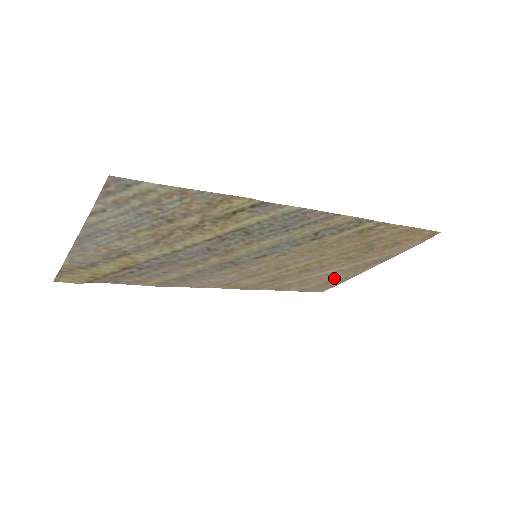
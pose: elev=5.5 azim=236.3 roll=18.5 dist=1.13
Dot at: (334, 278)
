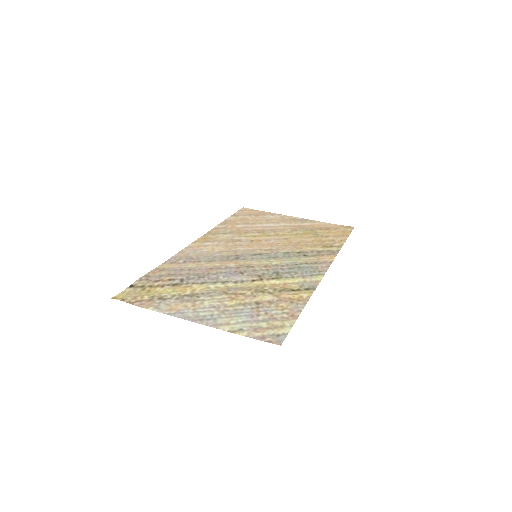
Dot at: (265, 217)
